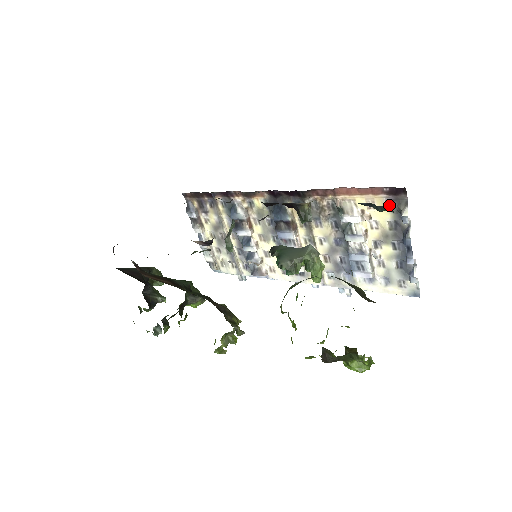
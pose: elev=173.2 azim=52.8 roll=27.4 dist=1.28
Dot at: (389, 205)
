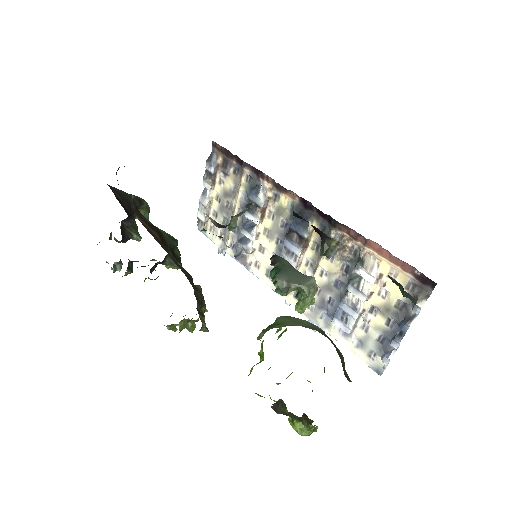
Dot at: (410, 287)
